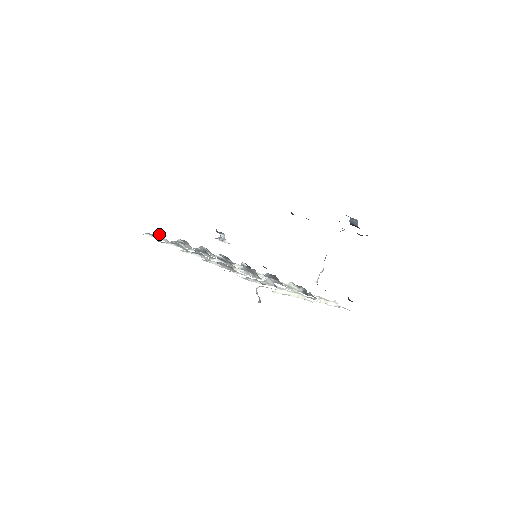
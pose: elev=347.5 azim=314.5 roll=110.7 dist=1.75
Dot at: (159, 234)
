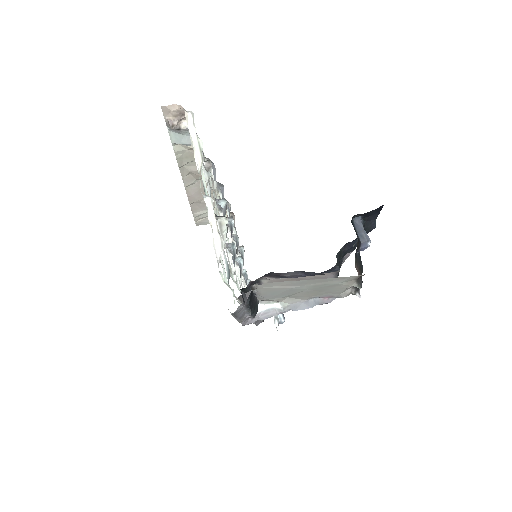
Dot at: occluded
